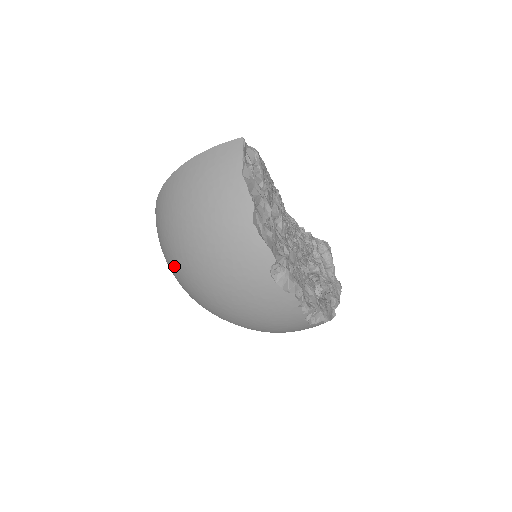
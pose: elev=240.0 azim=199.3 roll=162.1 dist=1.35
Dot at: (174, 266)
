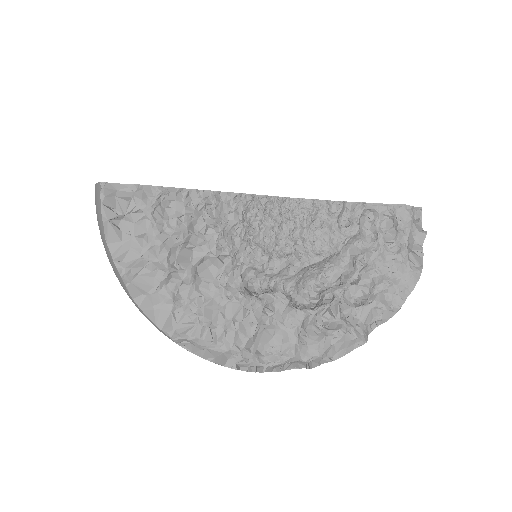
Dot at: occluded
